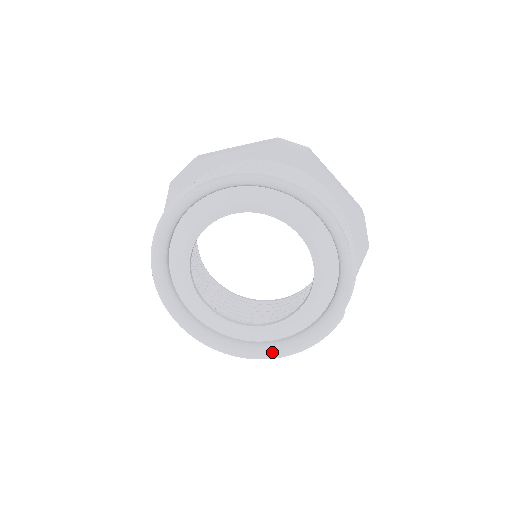
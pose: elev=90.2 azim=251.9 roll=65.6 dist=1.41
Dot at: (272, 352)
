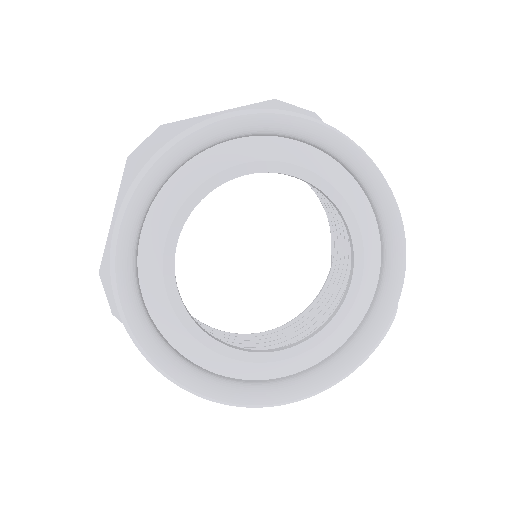
Dot at: (301, 389)
